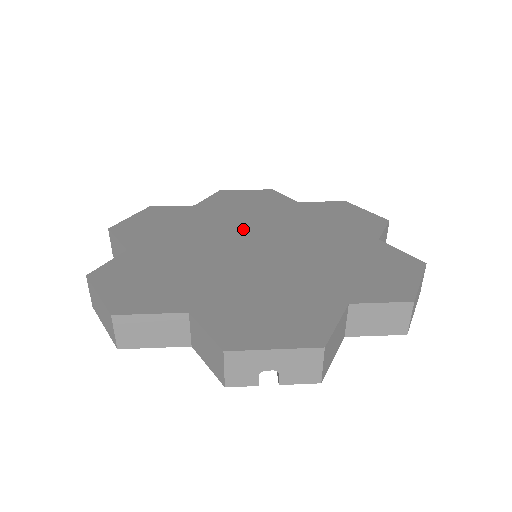
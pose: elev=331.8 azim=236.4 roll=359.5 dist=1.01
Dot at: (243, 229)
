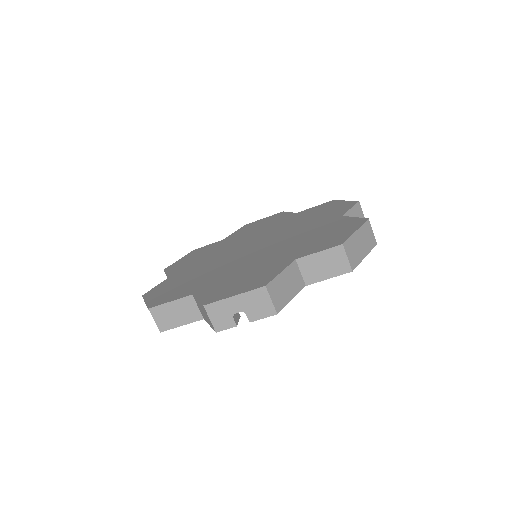
Dot at: (248, 242)
